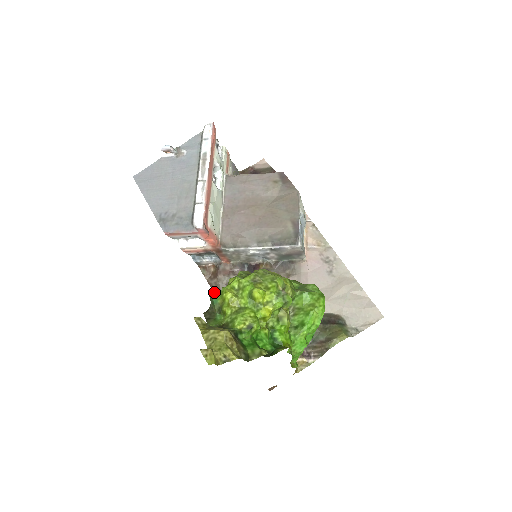
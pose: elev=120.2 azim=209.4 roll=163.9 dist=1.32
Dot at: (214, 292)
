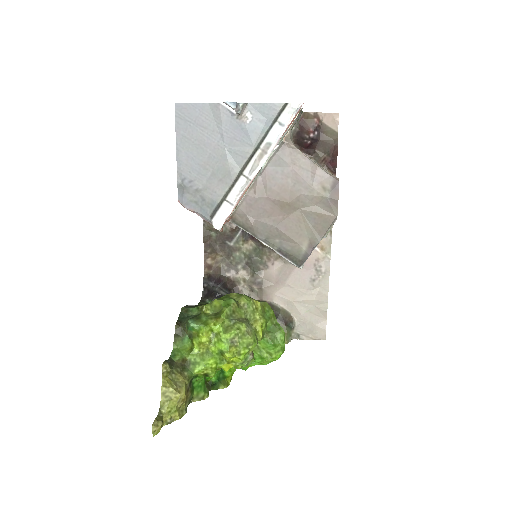
Dot at: (193, 323)
